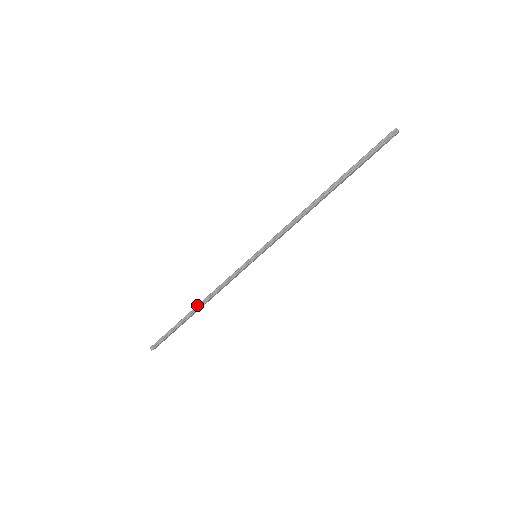
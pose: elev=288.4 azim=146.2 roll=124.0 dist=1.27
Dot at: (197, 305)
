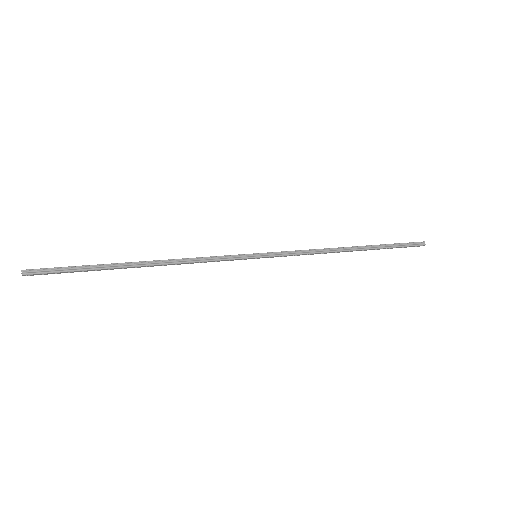
Dot at: occluded
